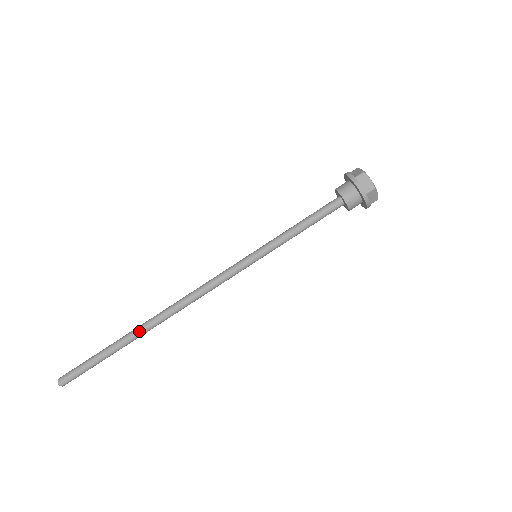
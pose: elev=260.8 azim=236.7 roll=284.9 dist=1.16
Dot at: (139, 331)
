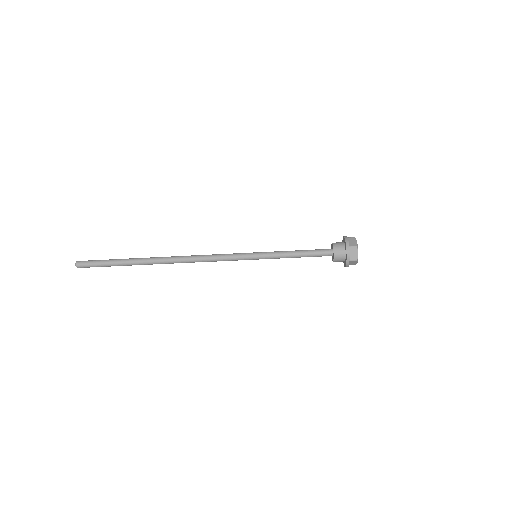
Dot at: (150, 262)
